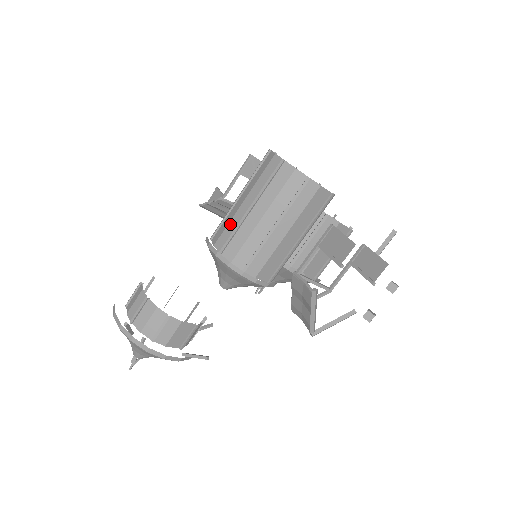
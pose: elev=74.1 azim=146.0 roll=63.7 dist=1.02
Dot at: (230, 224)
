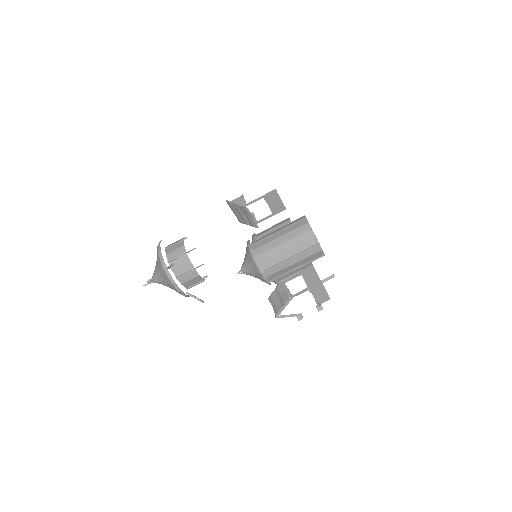
Dot at: (267, 244)
